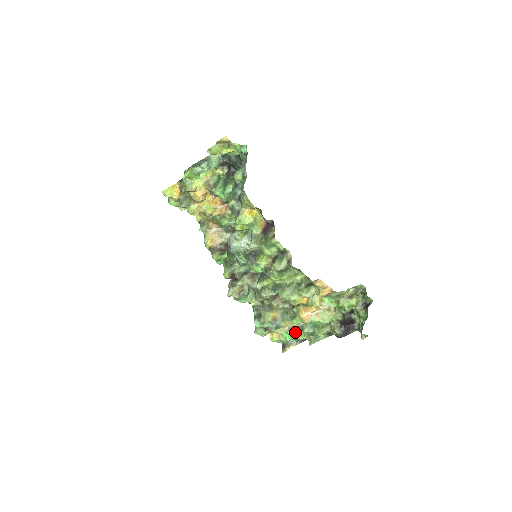
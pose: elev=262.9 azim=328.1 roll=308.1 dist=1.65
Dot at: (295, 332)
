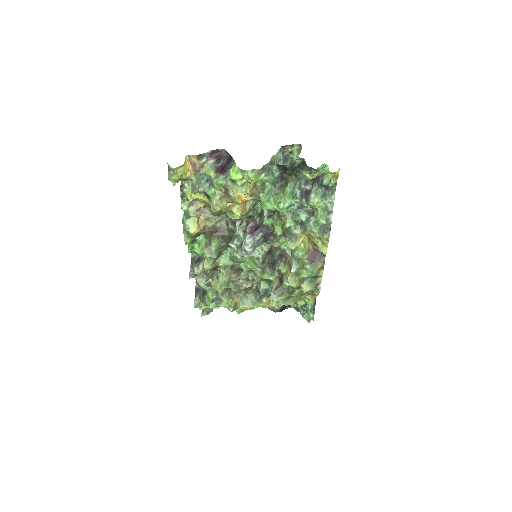
Dot at: occluded
